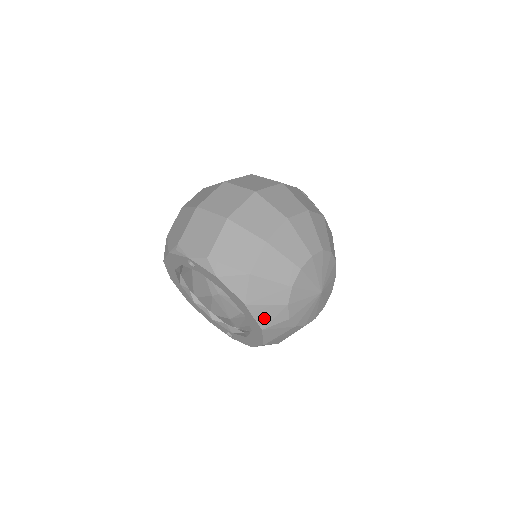
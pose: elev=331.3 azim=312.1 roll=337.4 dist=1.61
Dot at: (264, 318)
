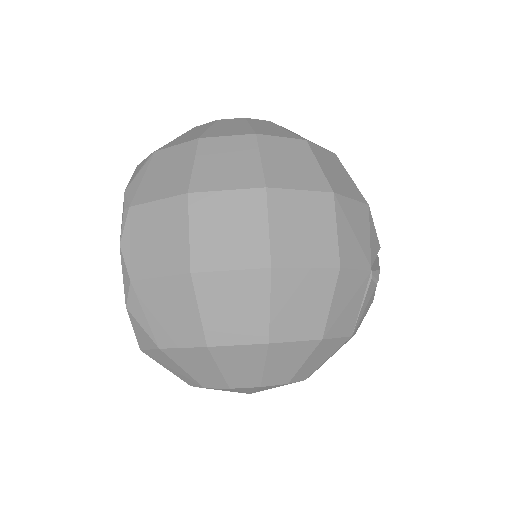
Dot at: occluded
